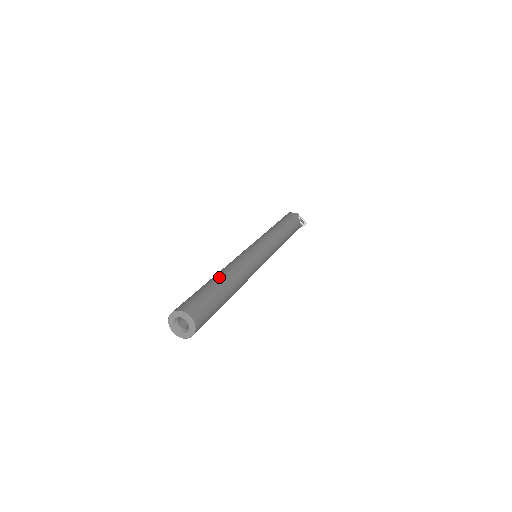
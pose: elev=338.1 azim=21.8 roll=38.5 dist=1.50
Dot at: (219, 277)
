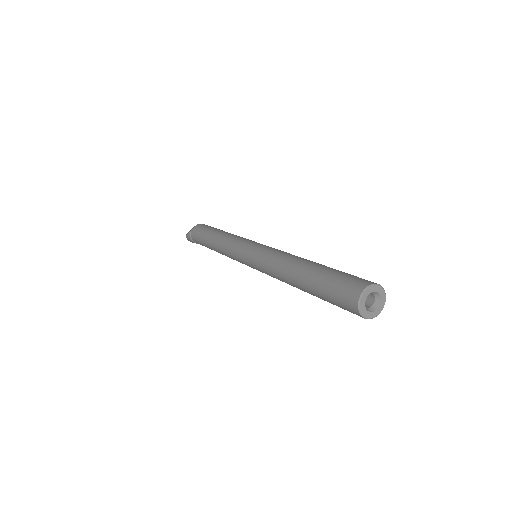
Dot at: (315, 262)
